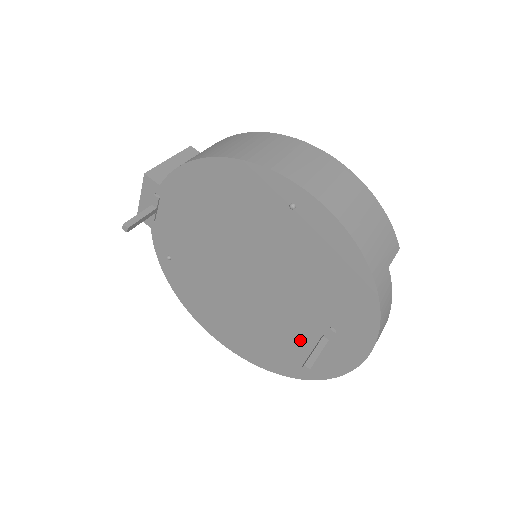
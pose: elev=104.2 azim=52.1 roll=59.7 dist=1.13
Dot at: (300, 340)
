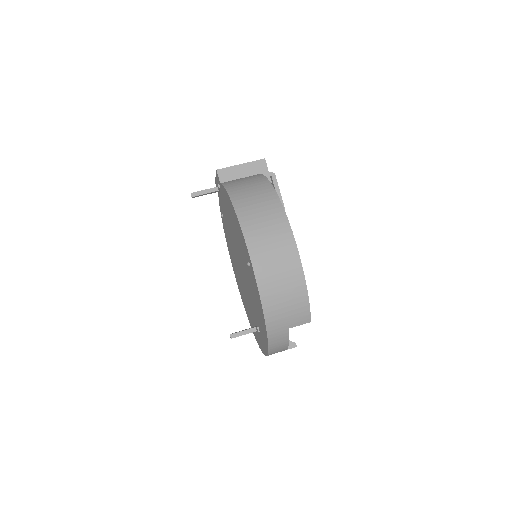
Dot at: (252, 317)
